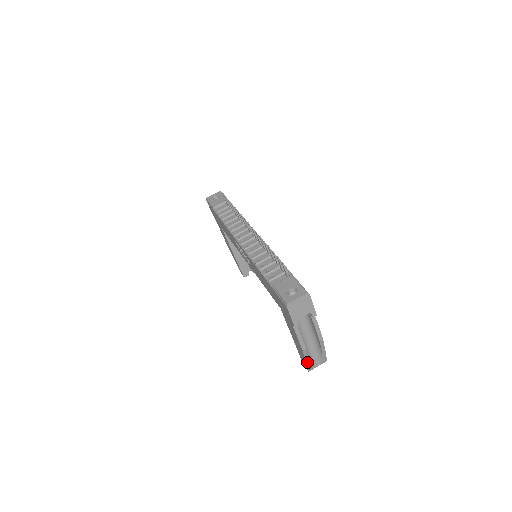
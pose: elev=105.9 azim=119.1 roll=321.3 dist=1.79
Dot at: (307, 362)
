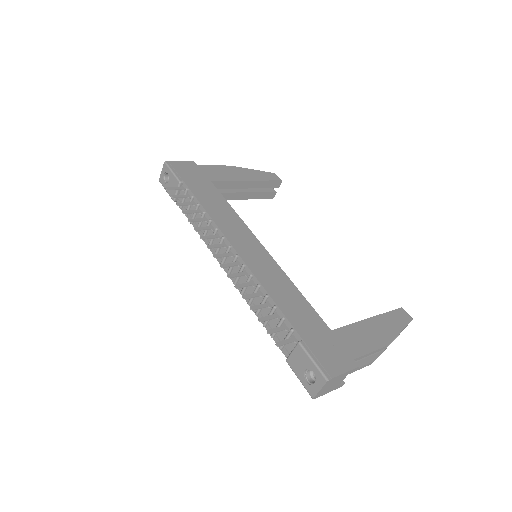
Dot at: occluded
